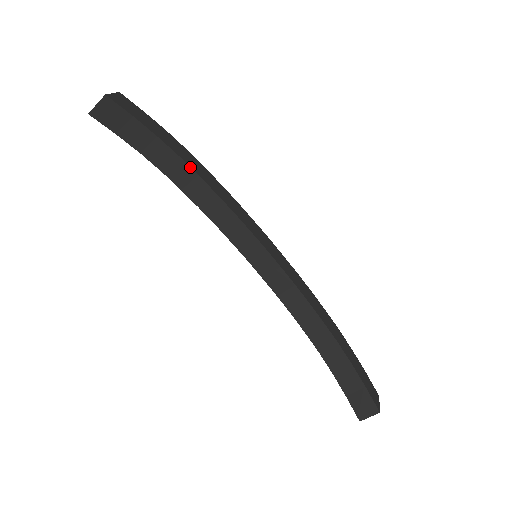
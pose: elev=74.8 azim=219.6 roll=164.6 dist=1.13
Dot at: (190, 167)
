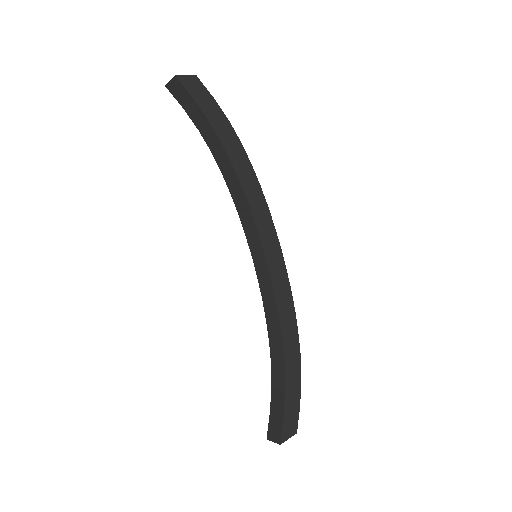
Dot at: (229, 157)
